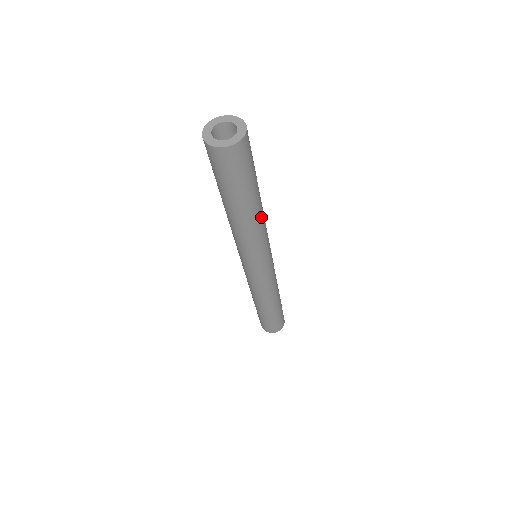
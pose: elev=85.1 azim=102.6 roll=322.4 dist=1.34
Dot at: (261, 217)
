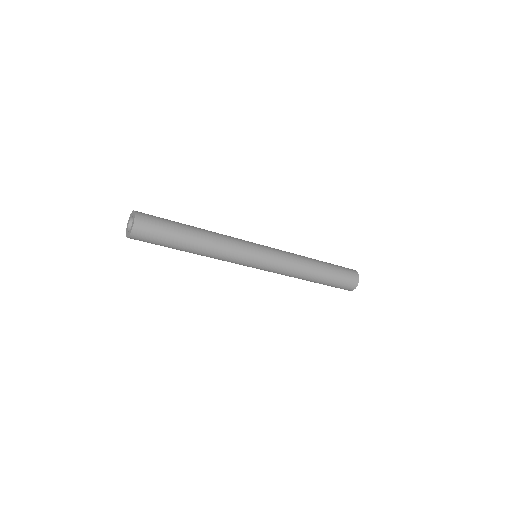
Dot at: (211, 241)
